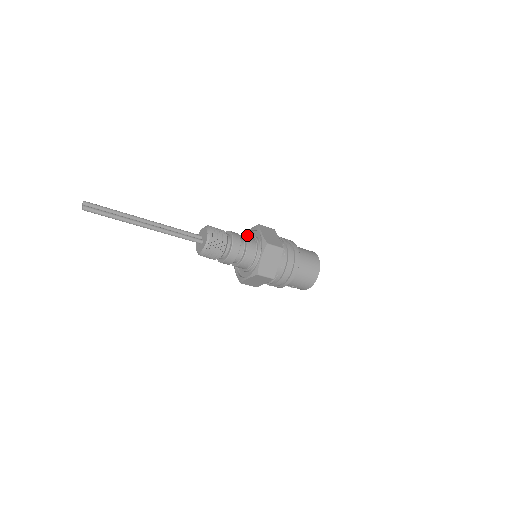
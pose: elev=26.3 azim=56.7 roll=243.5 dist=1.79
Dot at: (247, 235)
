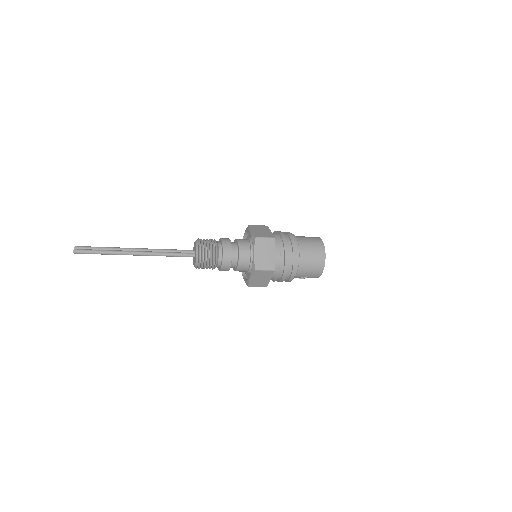
Dot at: occluded
